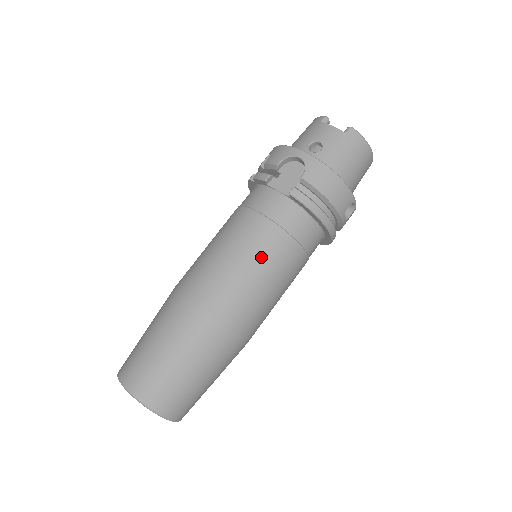
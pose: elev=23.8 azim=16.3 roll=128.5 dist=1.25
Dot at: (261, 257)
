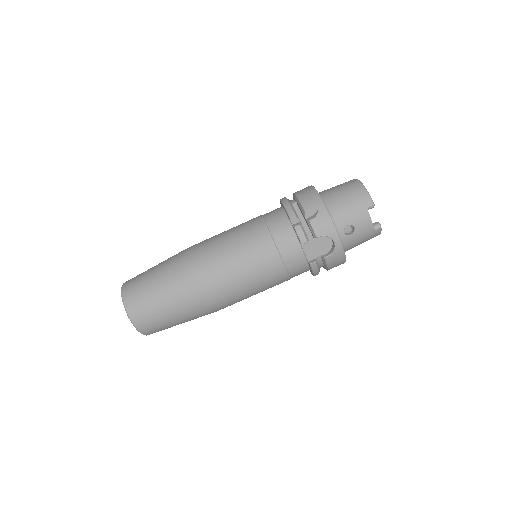
Dot at: (264, 286)
